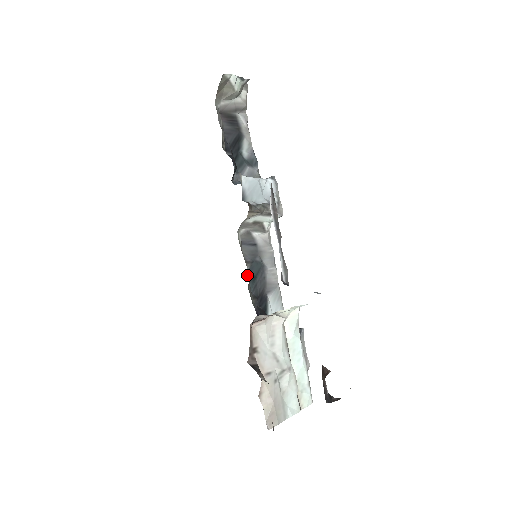
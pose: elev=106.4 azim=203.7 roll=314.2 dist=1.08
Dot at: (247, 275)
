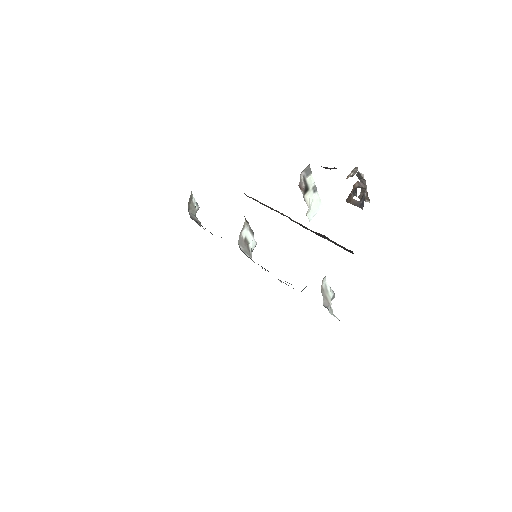
Dot at: occluded
